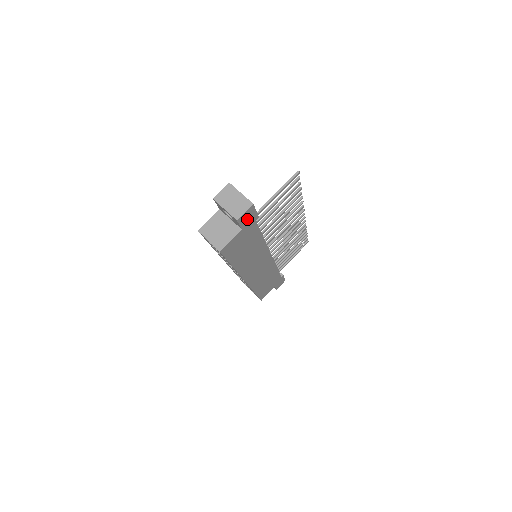
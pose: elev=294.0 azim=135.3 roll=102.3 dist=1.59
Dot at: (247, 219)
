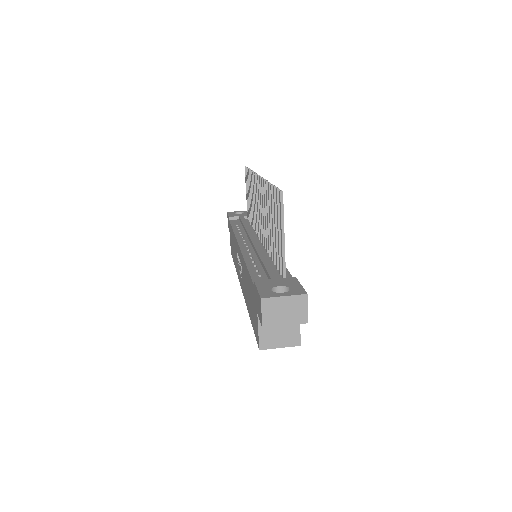
Dot at: occluded
